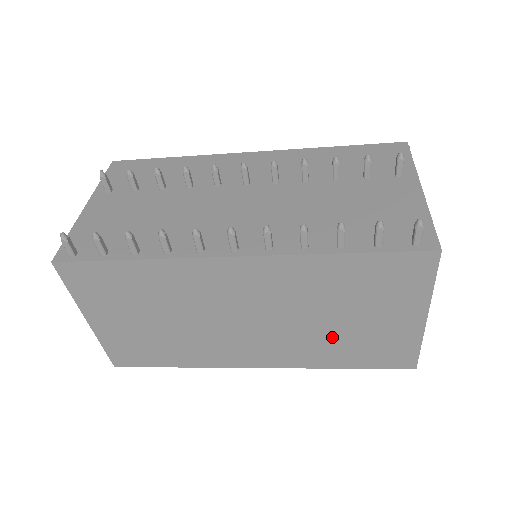
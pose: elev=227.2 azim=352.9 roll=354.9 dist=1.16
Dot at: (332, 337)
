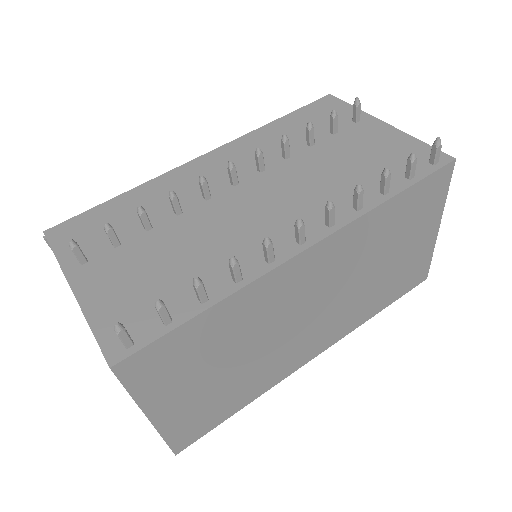
Dot at: (375, 286)
